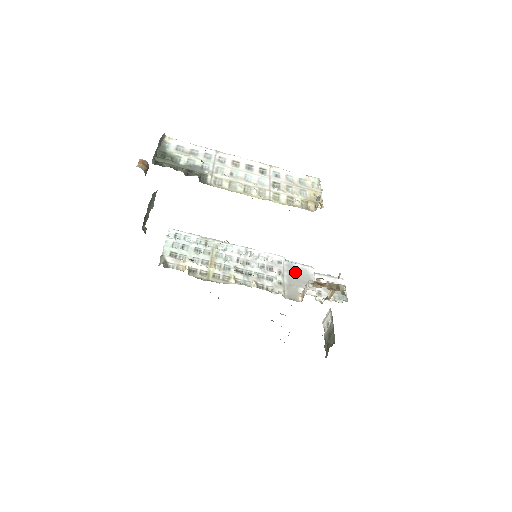
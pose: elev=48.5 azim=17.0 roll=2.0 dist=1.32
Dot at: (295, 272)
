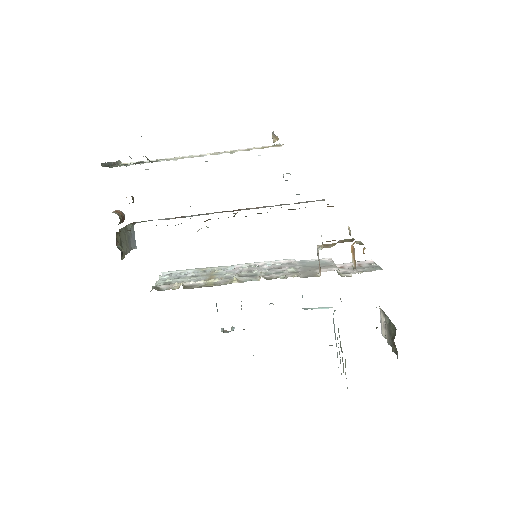
Dot at: (309, 264)
